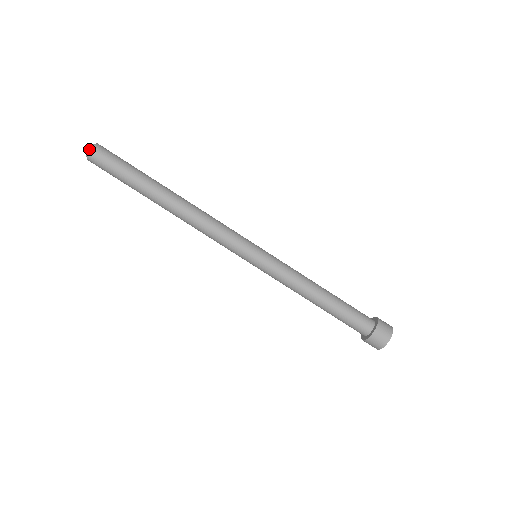
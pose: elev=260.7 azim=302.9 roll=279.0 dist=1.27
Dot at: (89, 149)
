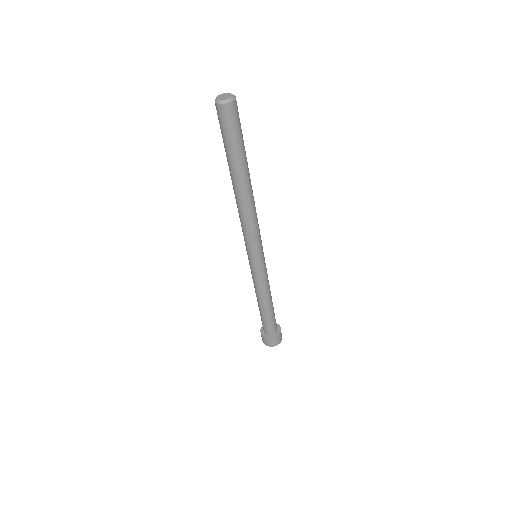
Dot at: (221, 102)
